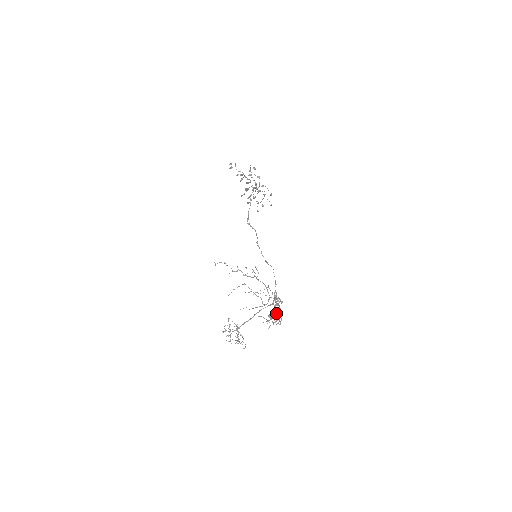
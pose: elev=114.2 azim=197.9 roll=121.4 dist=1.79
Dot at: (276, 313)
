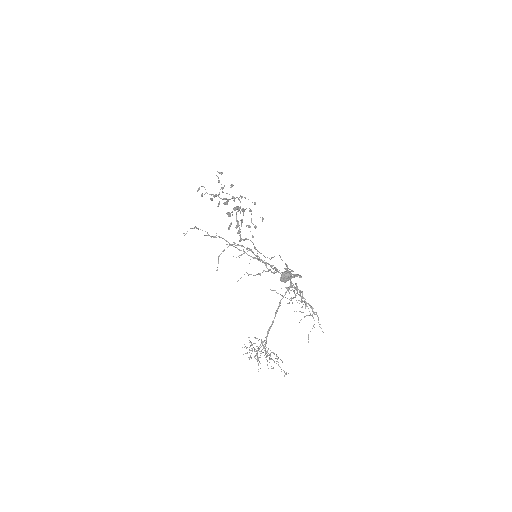
Dot at: (288, 271)
